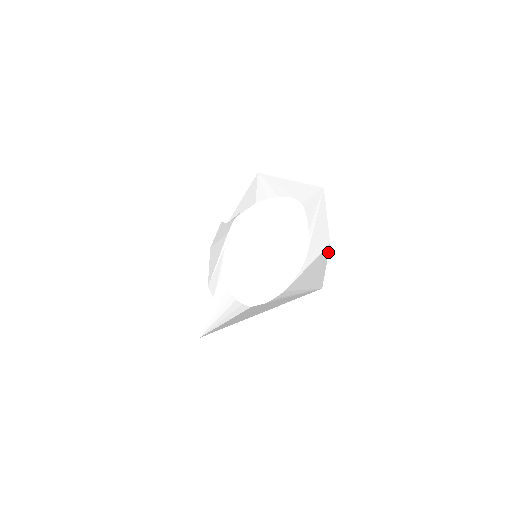
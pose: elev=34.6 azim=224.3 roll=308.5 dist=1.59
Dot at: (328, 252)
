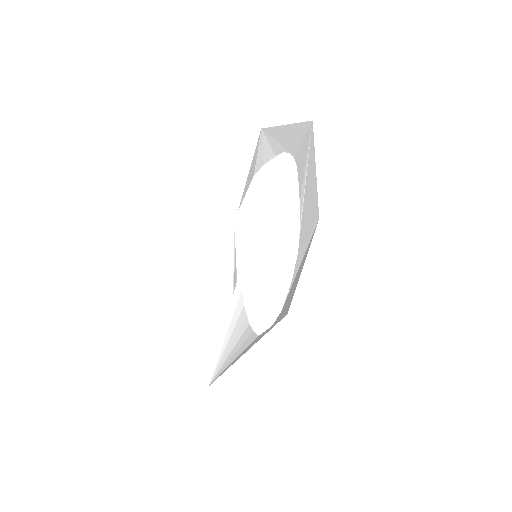
Dot at: (312, 237)
